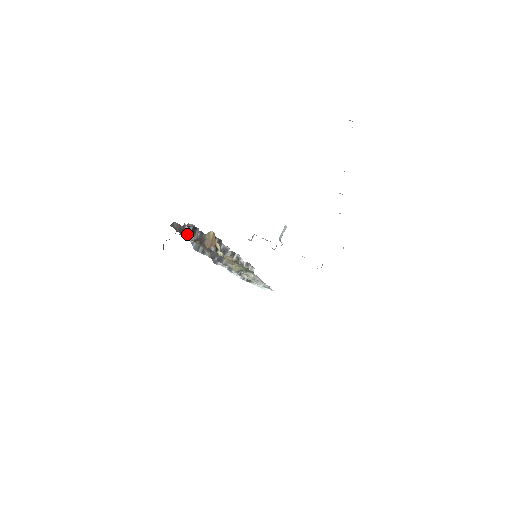
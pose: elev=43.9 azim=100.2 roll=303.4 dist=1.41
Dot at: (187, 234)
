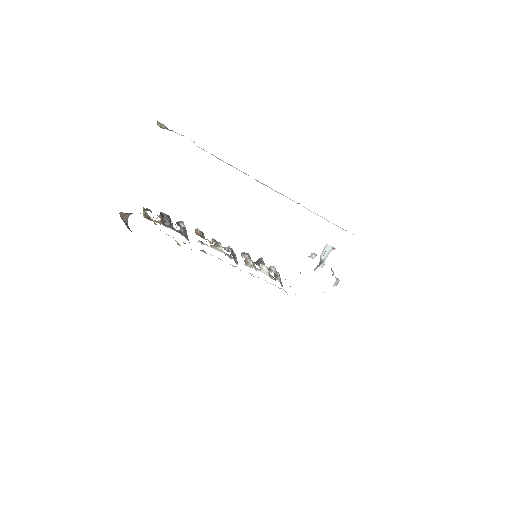
Dot at: (171, 221)
